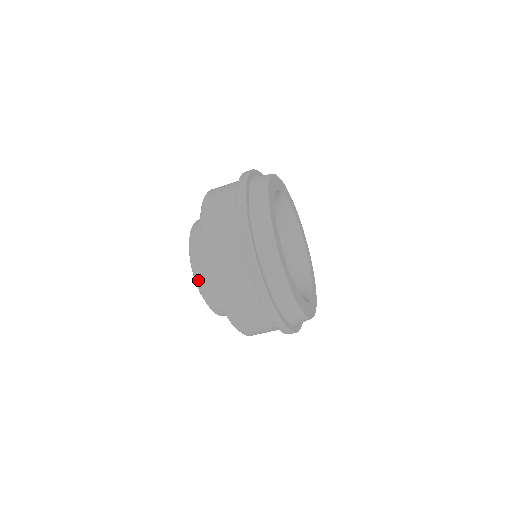
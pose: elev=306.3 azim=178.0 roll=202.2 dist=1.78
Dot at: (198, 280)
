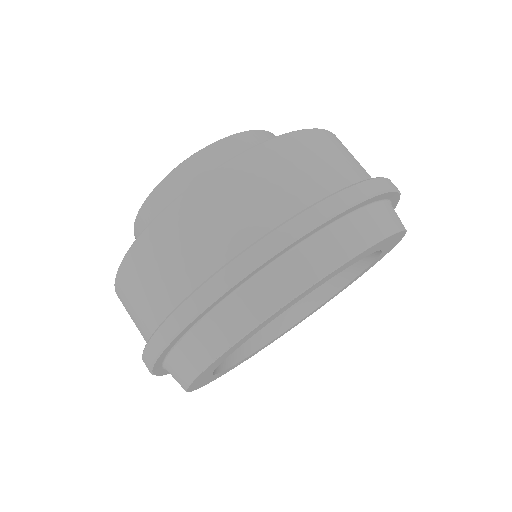
Dot at: (157, 193)
